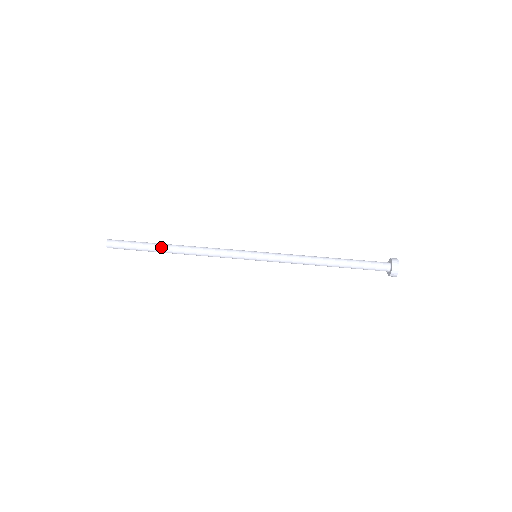
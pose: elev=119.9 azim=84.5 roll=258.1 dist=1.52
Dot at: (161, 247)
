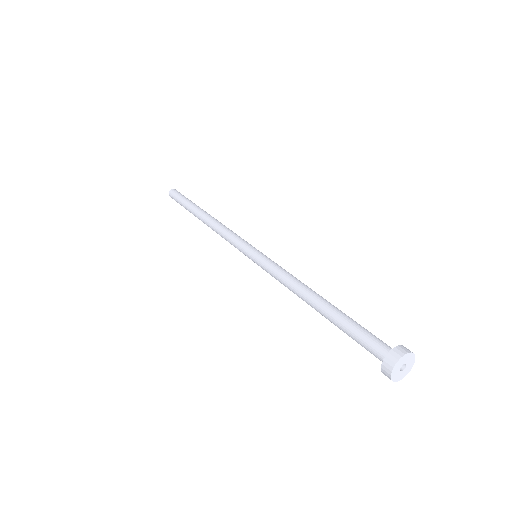
Dot at: (200, 208)
